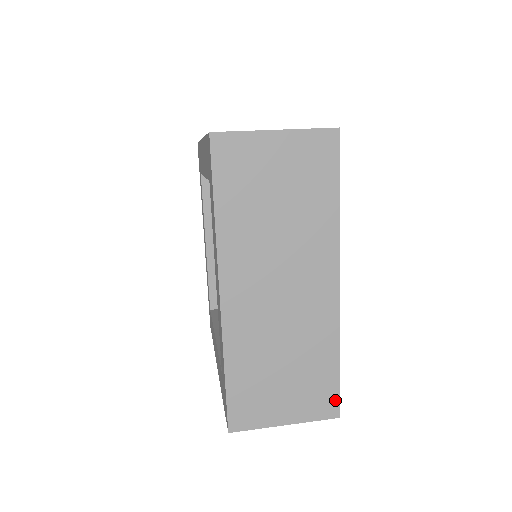
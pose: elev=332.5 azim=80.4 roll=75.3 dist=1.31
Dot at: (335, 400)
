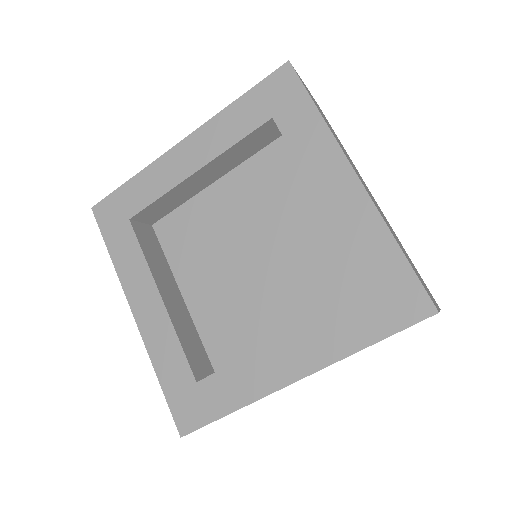
Dot at: occluded
